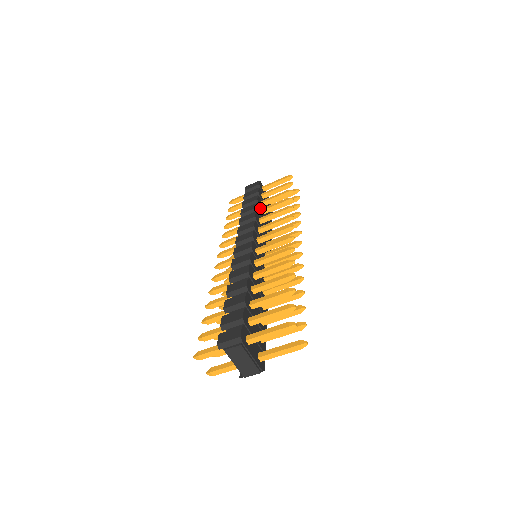
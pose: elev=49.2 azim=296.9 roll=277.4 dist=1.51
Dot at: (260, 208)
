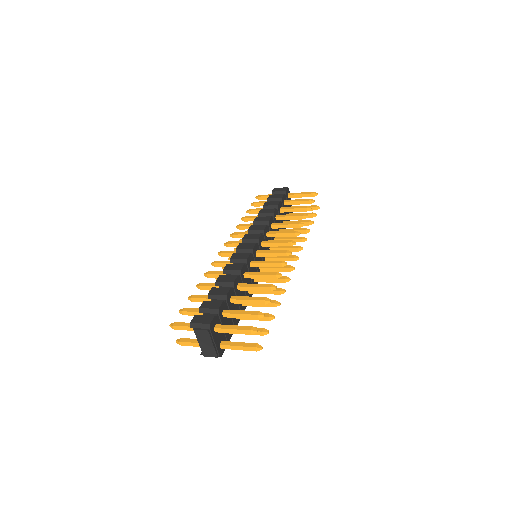
Dot at: (277, 213)
